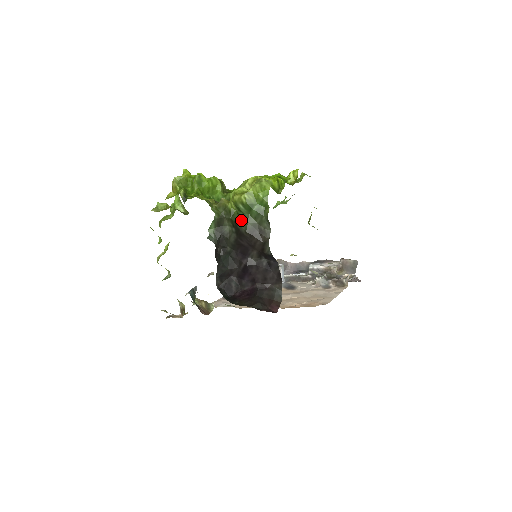
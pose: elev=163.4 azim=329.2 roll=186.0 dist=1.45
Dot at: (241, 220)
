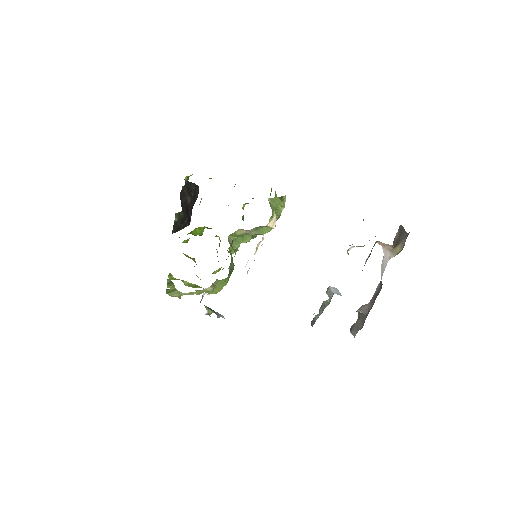
Dot at: occluded
